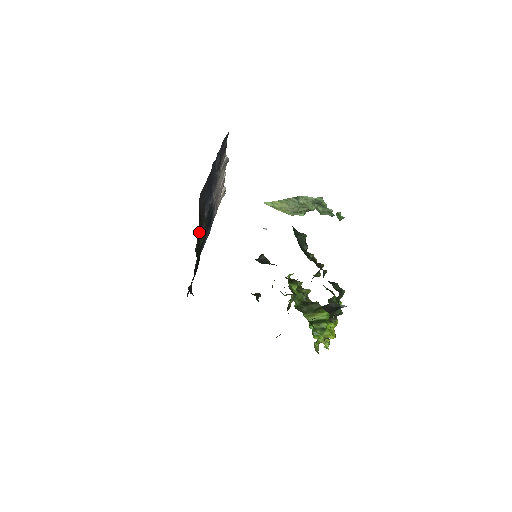
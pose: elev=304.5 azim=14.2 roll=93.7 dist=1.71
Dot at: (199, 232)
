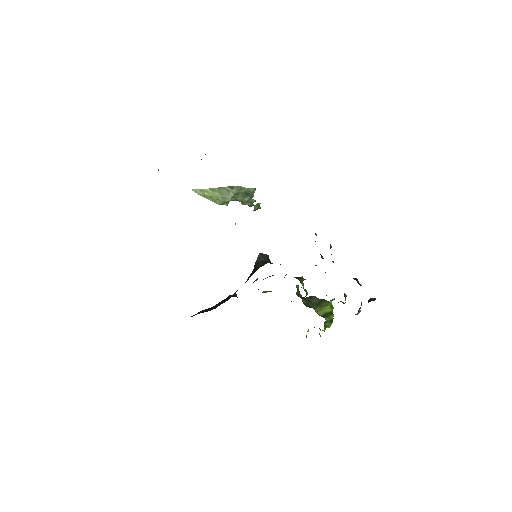
Dot at: occluded
